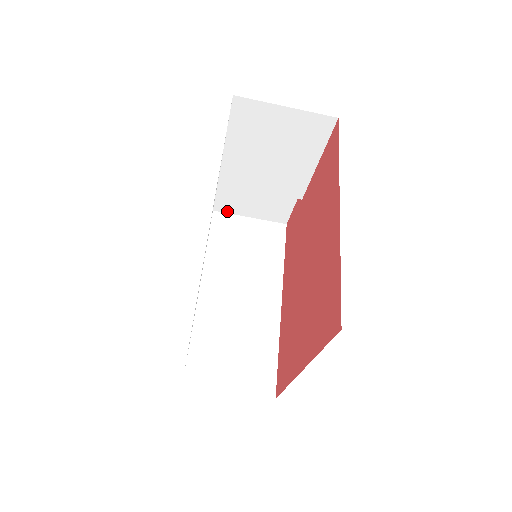
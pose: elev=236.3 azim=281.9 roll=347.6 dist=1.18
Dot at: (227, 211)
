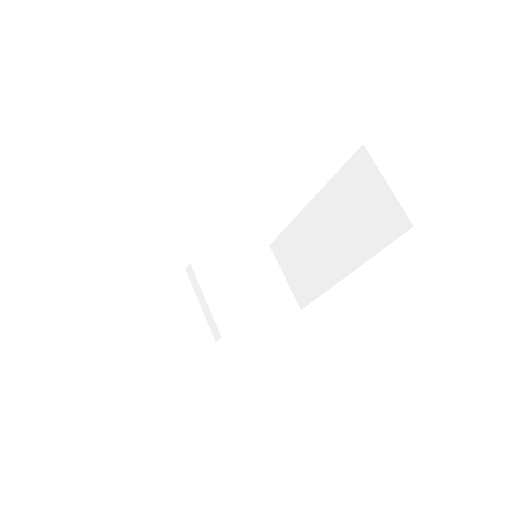
Dot at: (135, 297)
